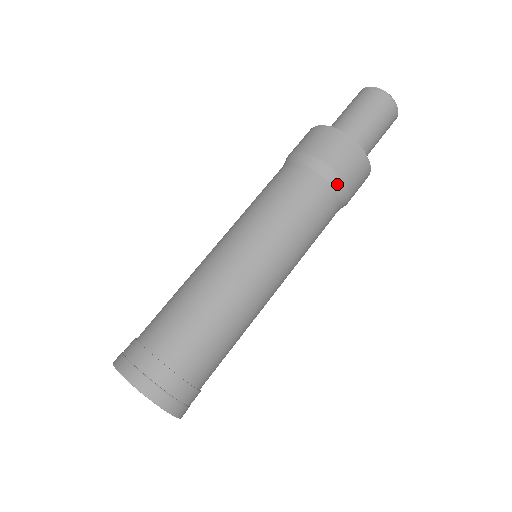
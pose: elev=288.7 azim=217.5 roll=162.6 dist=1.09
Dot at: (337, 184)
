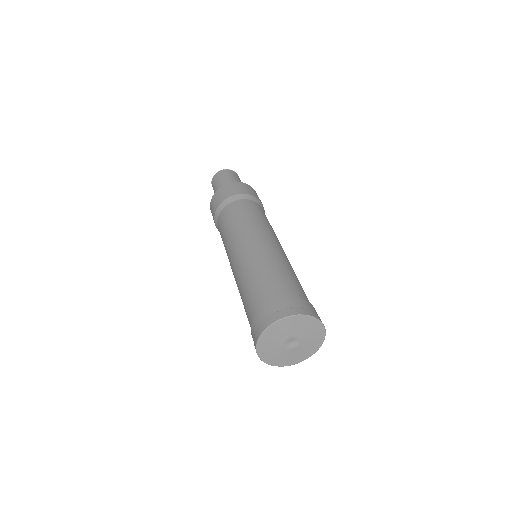
Dot at: occluded
